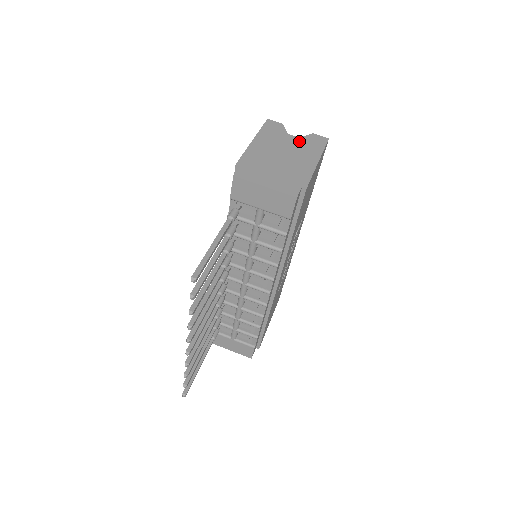
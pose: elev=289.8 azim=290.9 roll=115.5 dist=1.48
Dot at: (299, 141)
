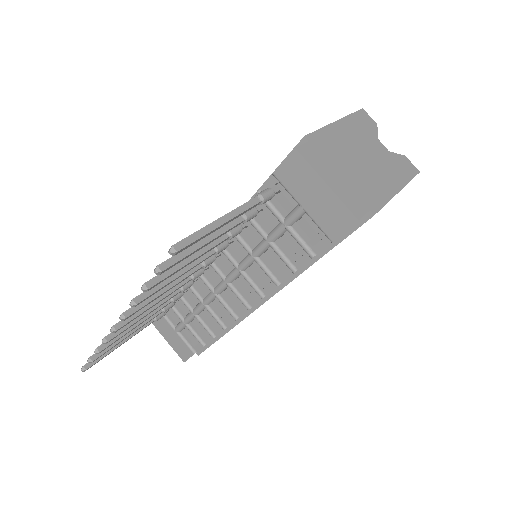
Dot at: (387, 154)
